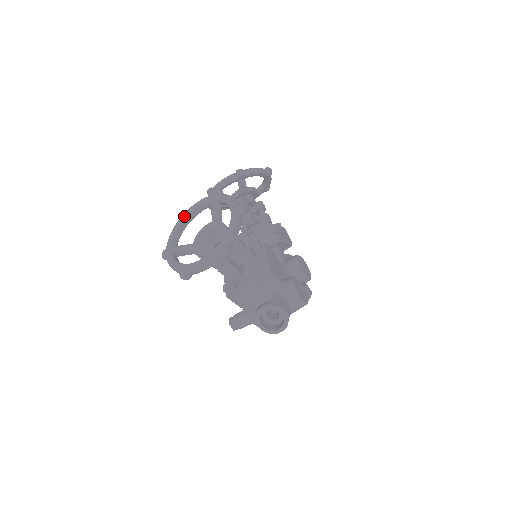
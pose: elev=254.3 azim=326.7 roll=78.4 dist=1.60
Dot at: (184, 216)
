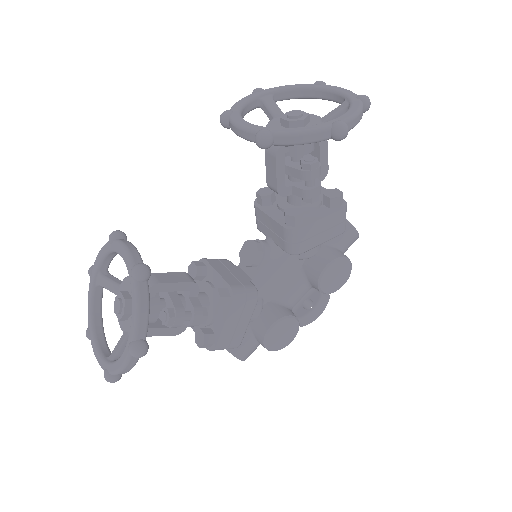
Dot at: (111, 248)
